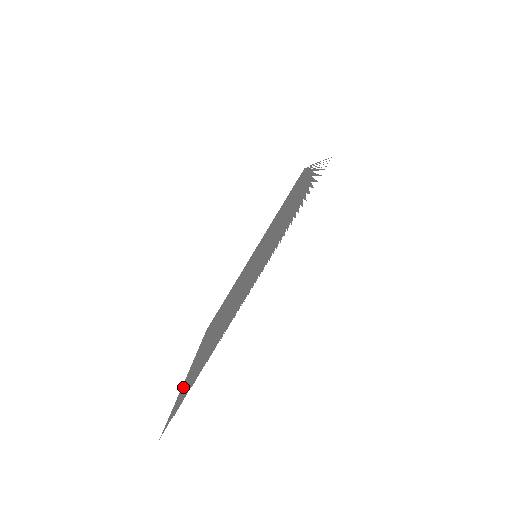
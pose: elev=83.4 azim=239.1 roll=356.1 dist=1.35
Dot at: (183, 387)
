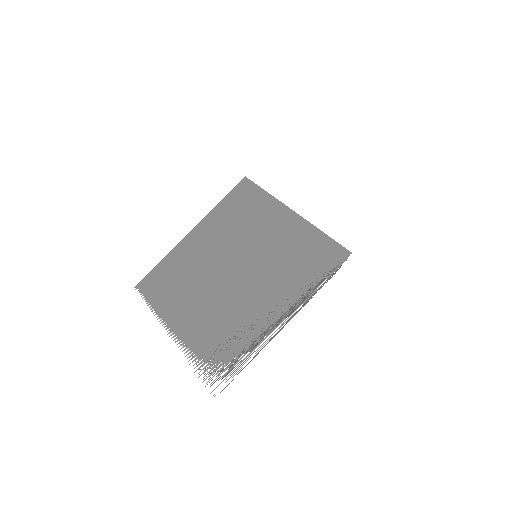
Dot at: (168, 261)
